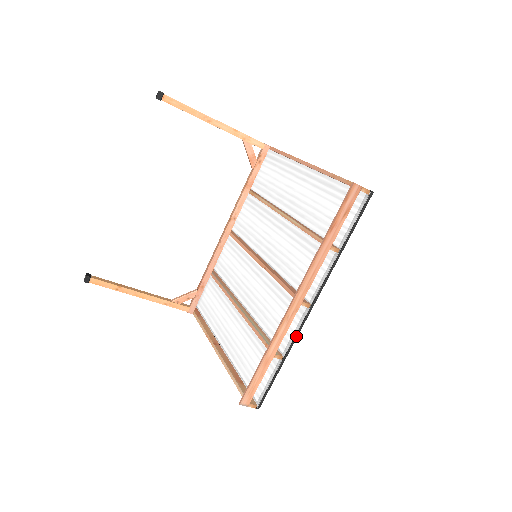
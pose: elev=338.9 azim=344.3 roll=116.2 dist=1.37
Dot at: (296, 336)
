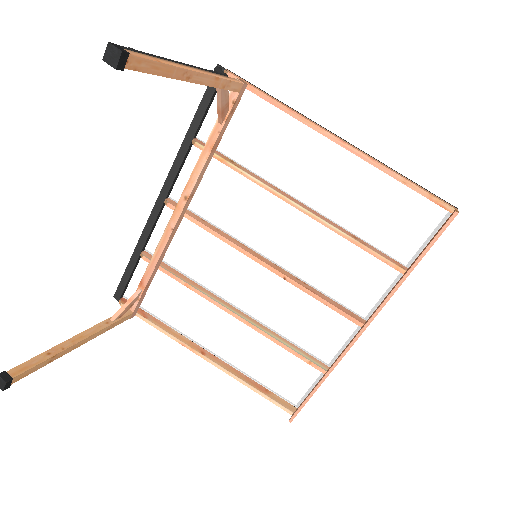
Dot at: occluded
